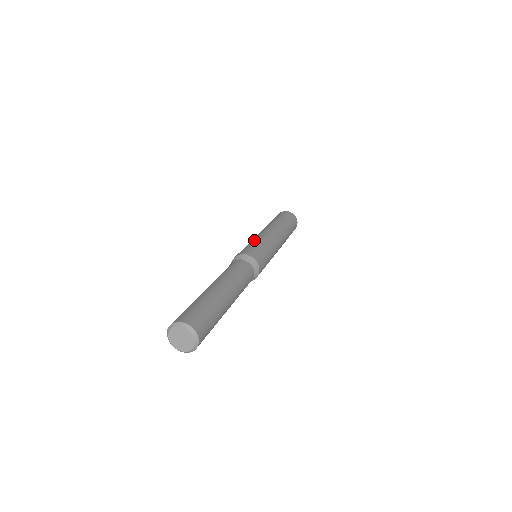
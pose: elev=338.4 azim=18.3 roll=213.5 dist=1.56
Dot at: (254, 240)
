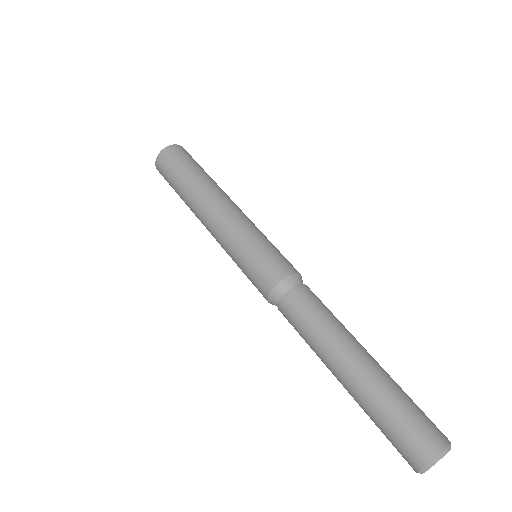
Dot at: (241, 242)
